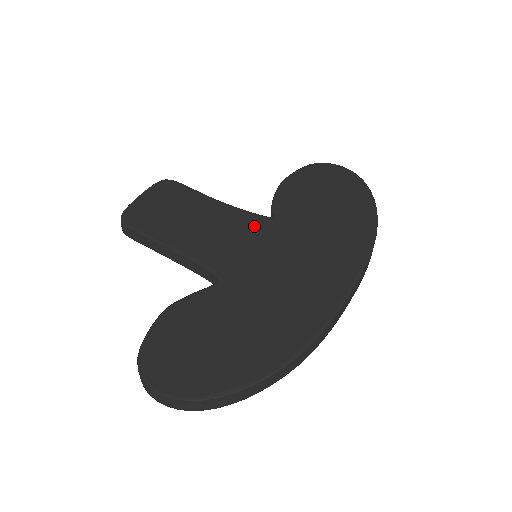
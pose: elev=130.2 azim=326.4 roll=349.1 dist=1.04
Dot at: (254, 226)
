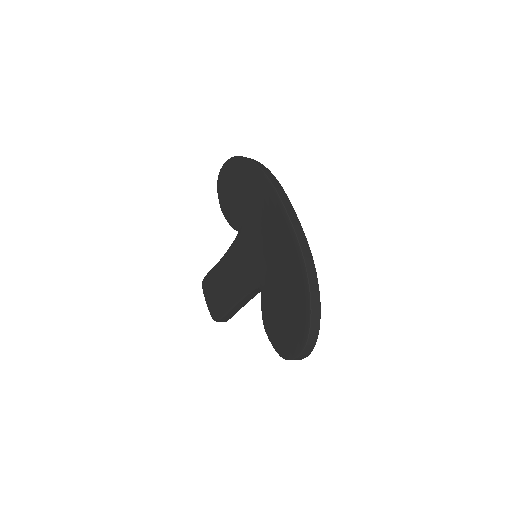
Dot at: (239, 248)
